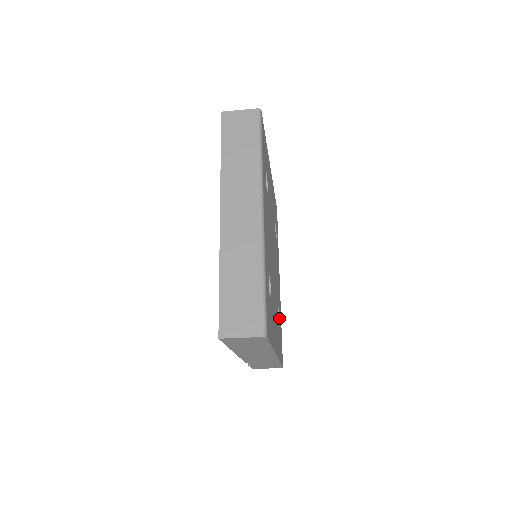
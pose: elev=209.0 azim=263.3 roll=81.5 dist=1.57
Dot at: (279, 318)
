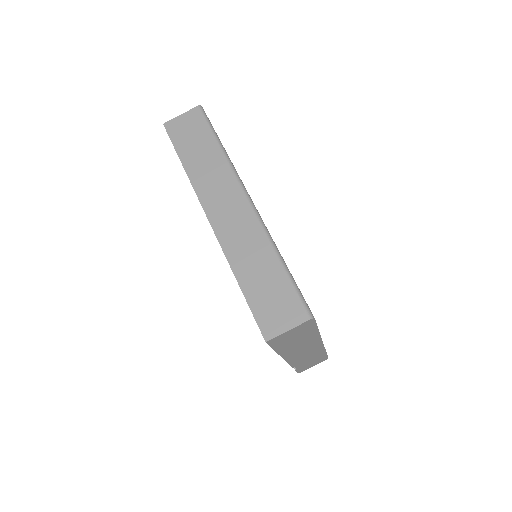
Dot at: occluded
